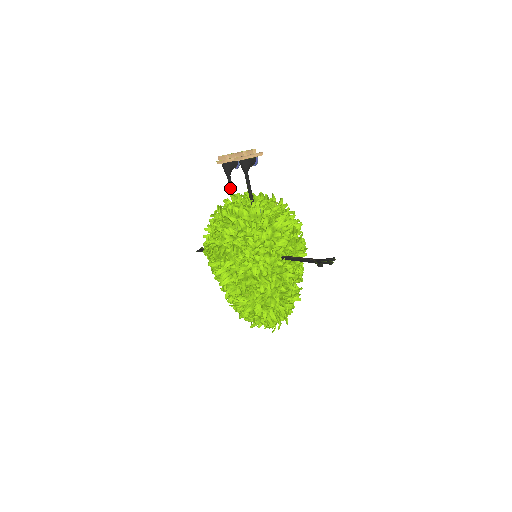
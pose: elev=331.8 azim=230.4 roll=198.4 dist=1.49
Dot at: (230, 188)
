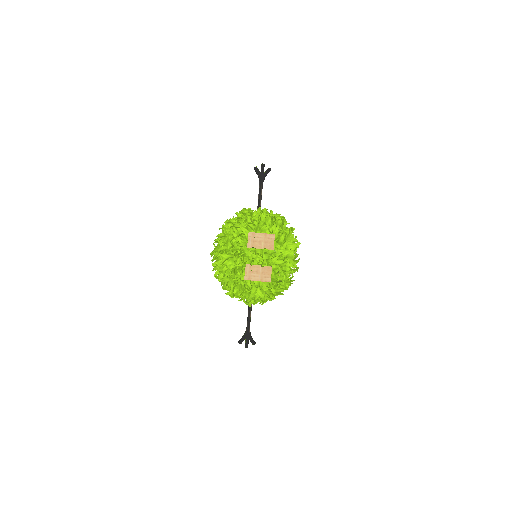
Dot at: occluded
